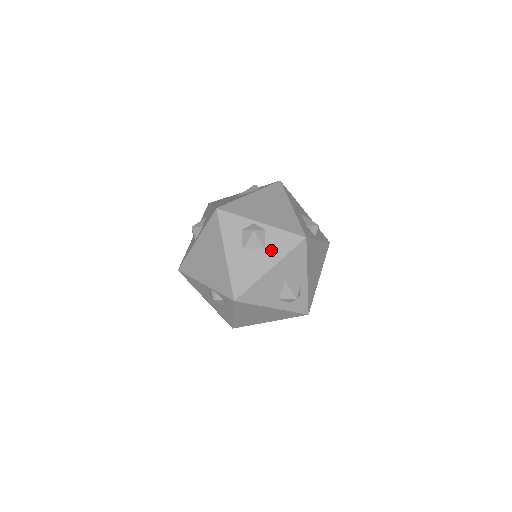
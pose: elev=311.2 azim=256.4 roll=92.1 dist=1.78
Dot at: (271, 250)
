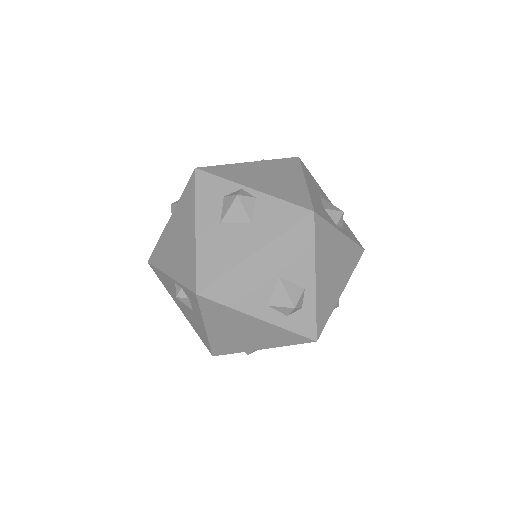
Dot at: (260, 226)
